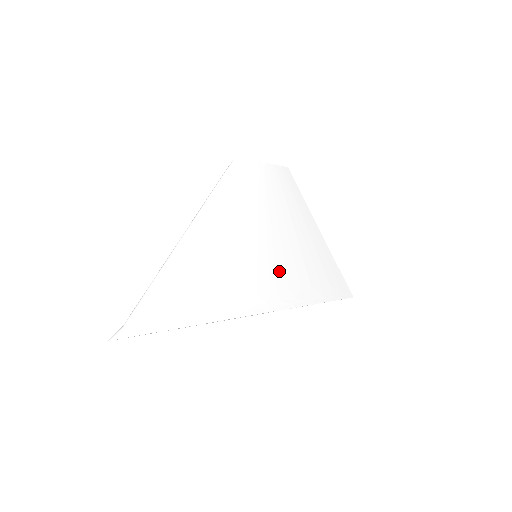
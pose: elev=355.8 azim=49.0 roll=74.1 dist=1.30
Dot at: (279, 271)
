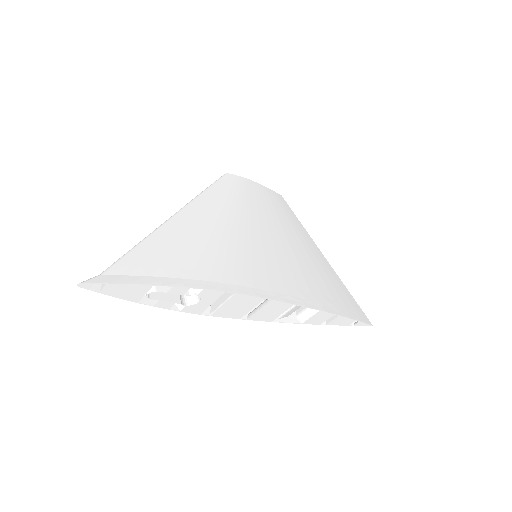
Dot at: (283, 269)
